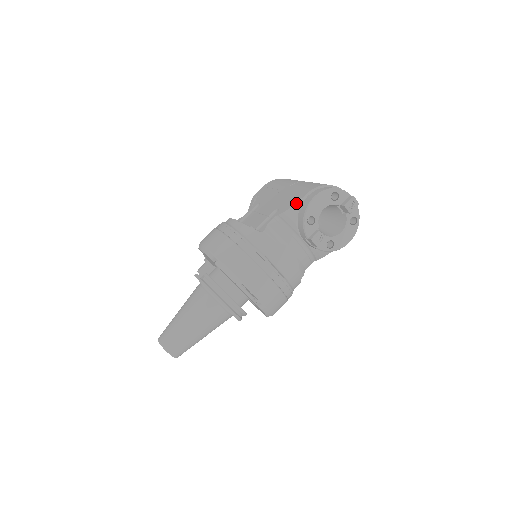
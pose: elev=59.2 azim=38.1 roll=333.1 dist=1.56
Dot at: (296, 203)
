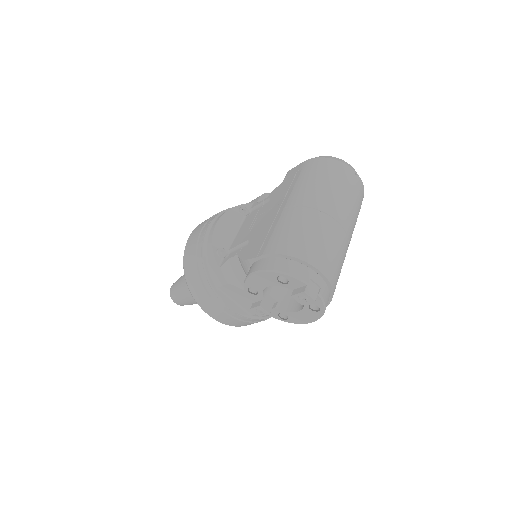
Dot at: (248, 259)
